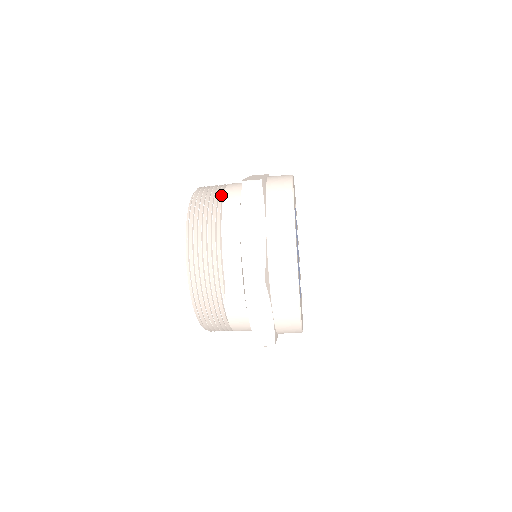
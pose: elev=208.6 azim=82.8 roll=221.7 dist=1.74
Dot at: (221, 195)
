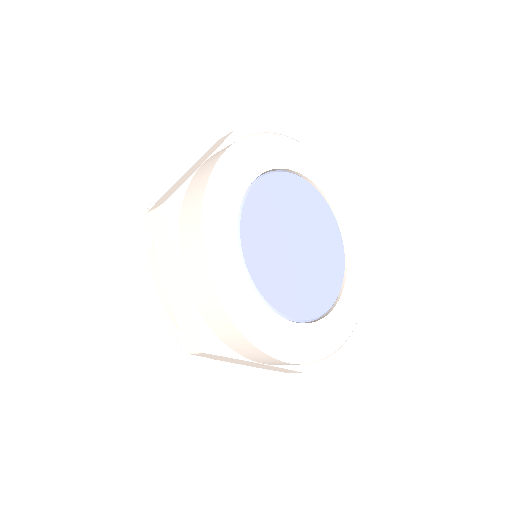
Dot at: occluded
